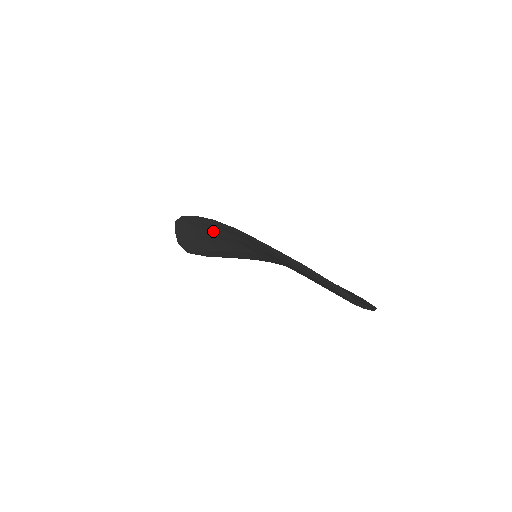
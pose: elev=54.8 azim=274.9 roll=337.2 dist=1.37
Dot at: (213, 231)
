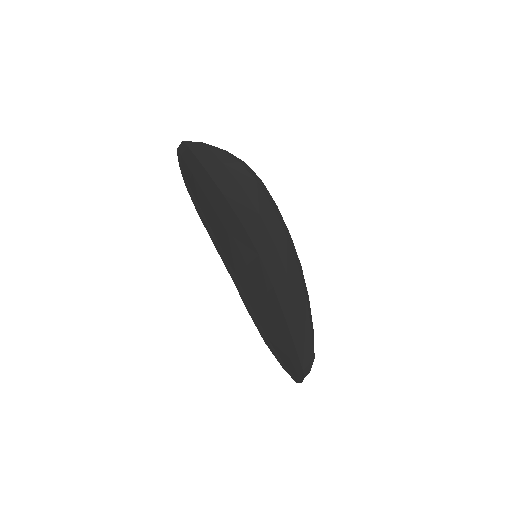
Dot at: (226, 244)
